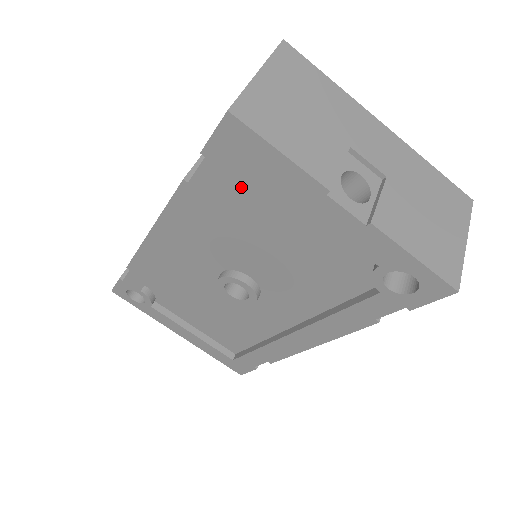
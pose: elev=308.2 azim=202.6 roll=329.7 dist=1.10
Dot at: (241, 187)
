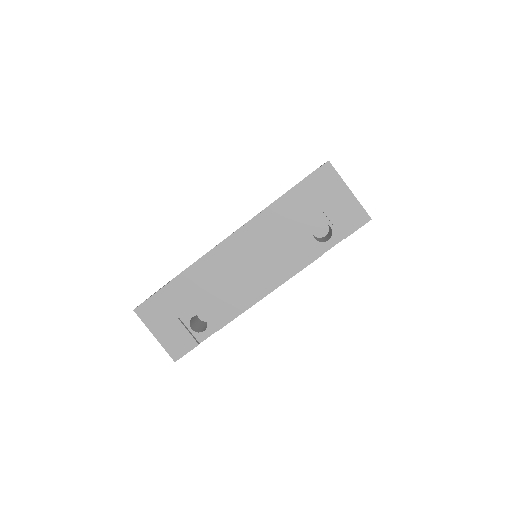
Dot at: occluded
